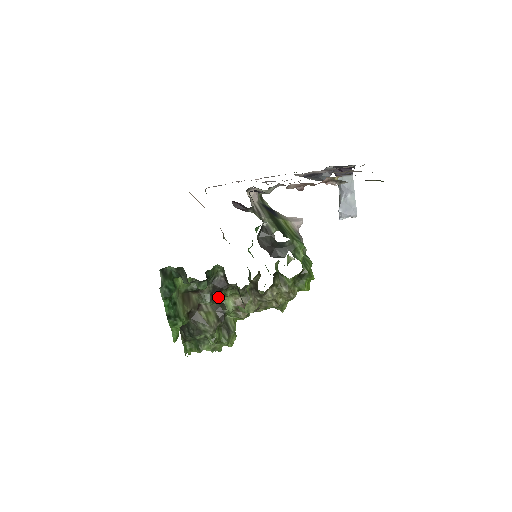
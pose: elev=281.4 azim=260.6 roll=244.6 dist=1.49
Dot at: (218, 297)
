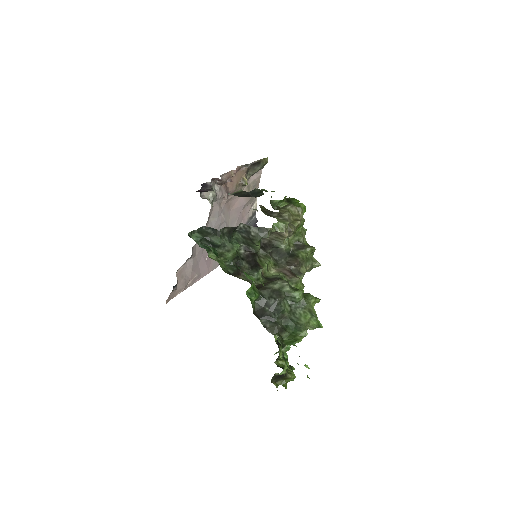
Dot at: occluded
